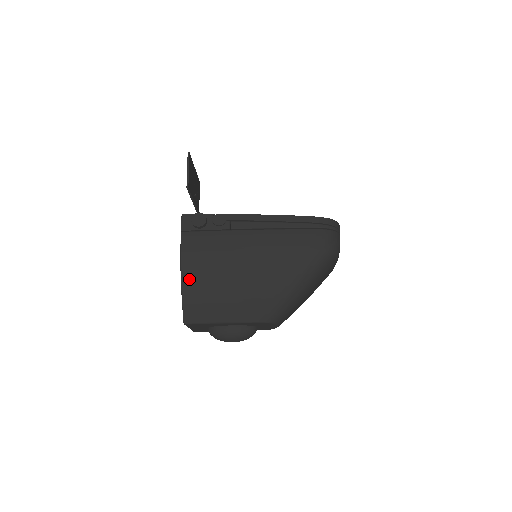
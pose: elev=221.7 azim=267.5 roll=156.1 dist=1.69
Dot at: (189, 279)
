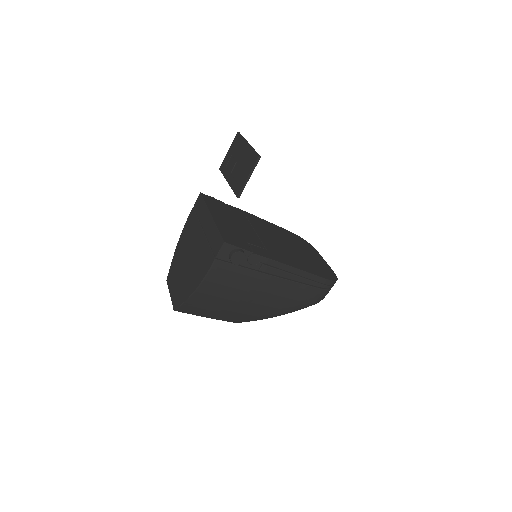
Dot at: (200, 295)
